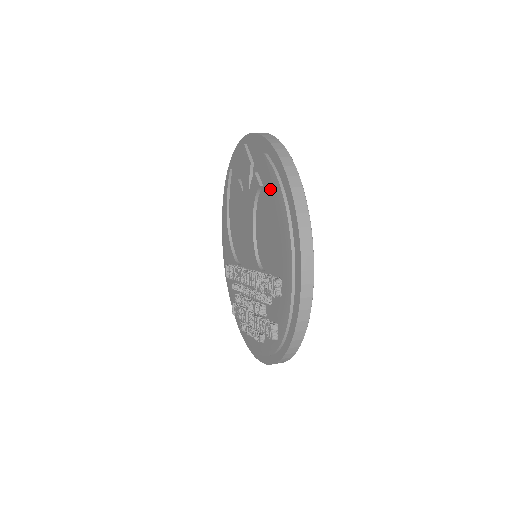
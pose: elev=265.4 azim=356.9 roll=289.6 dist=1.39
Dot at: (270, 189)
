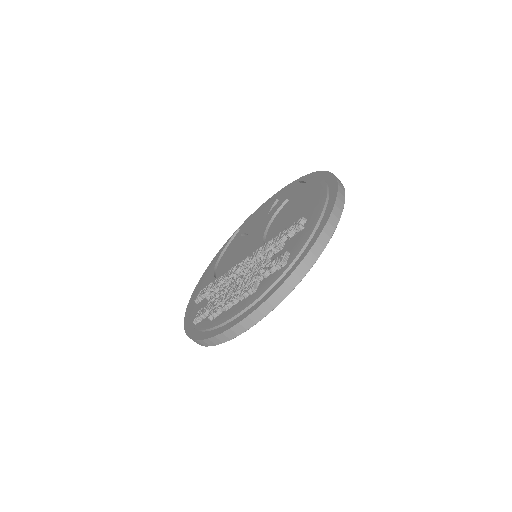
Dot at: (300, 193)
